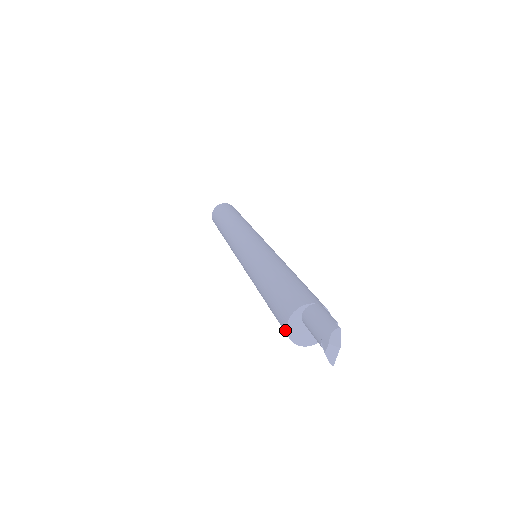
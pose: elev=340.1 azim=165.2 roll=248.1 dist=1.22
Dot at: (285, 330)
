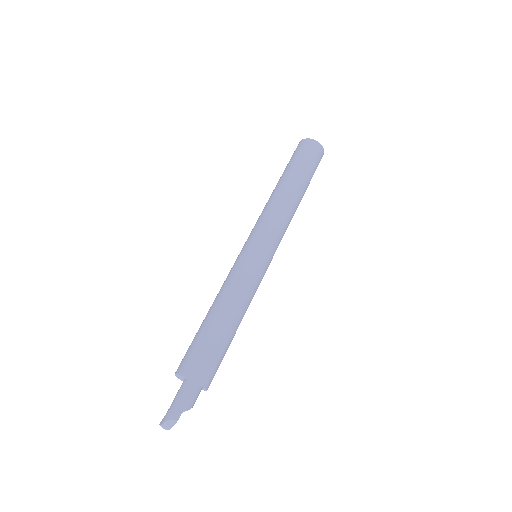
Dot at: occluded
